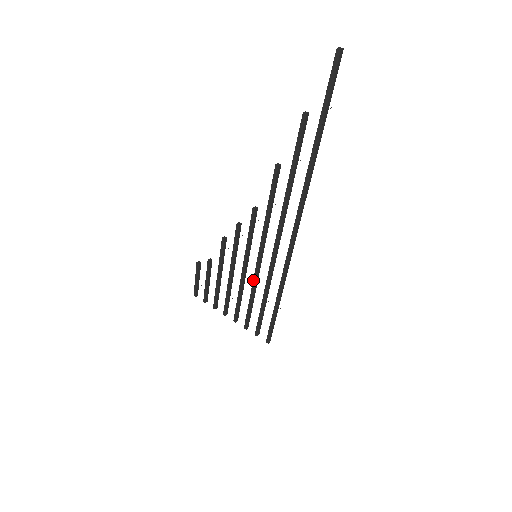
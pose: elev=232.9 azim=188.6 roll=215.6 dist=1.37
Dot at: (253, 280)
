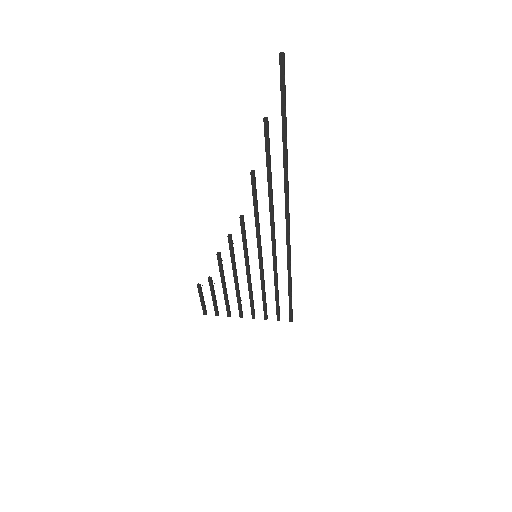
Dot at: (260, 277)
